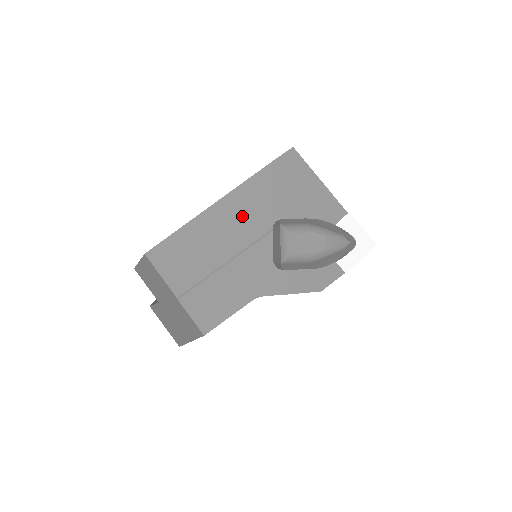
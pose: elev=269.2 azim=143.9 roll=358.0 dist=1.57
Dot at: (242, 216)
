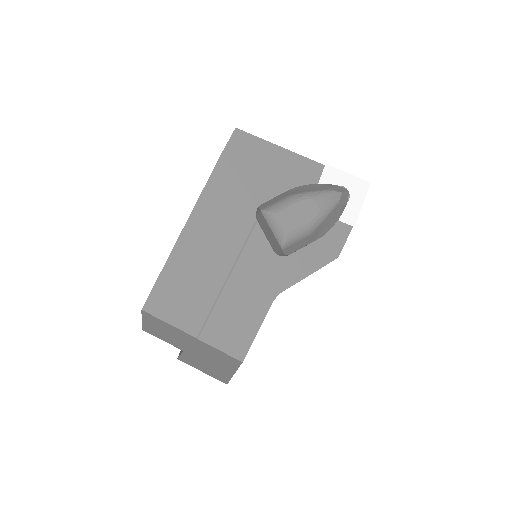
Dot at: (219, 222)
